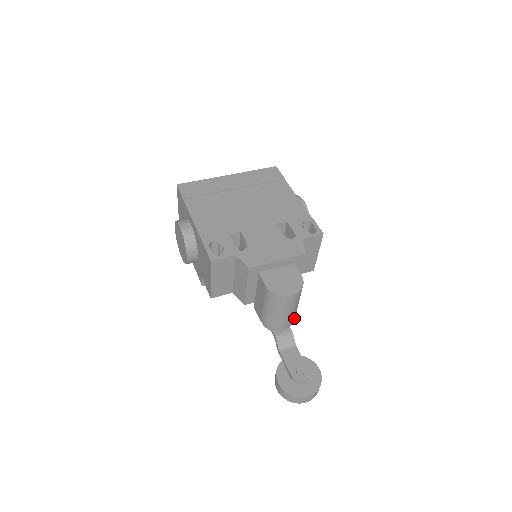
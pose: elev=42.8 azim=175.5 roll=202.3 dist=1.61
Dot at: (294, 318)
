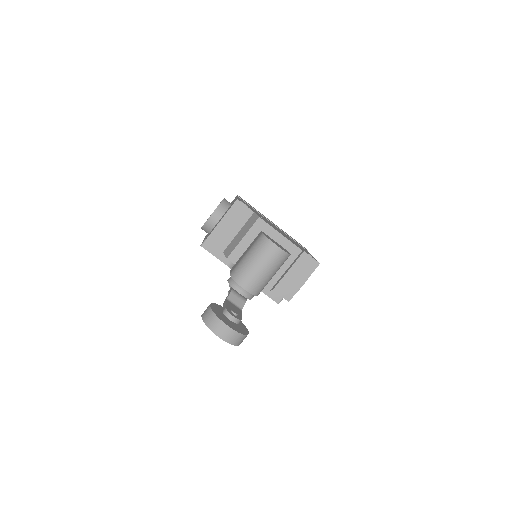
Dot at: (257, 290)
